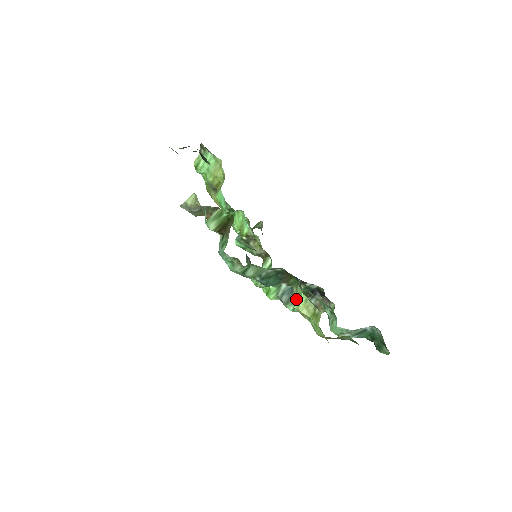
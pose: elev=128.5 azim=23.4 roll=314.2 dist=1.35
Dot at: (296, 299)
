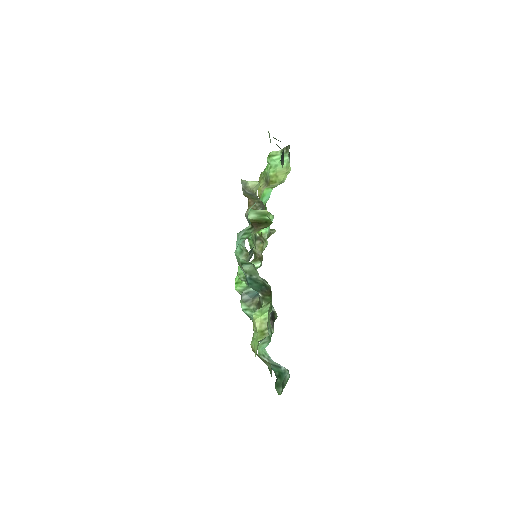
Dot at: (259, 311)
